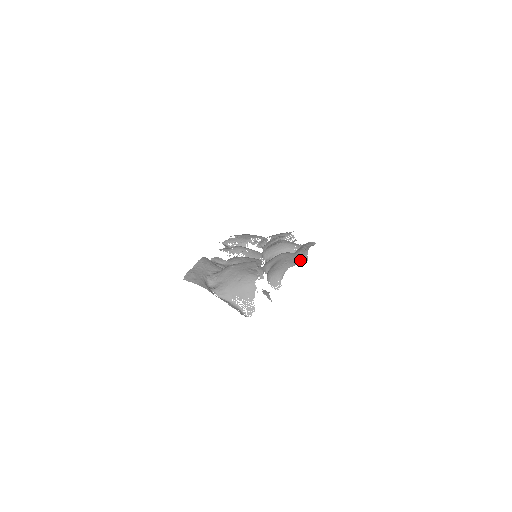
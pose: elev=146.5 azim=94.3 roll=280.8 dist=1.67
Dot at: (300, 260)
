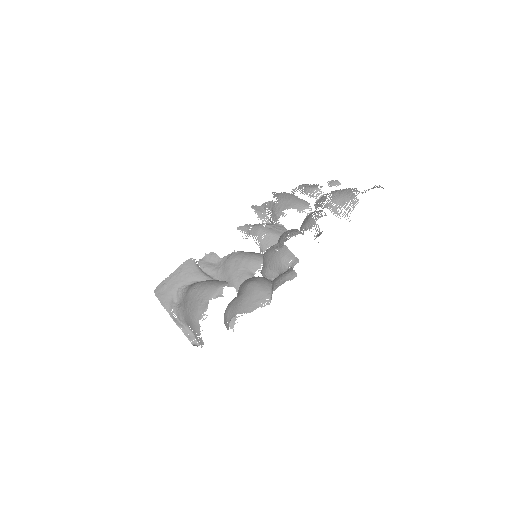
Dot at: (256, 305)
